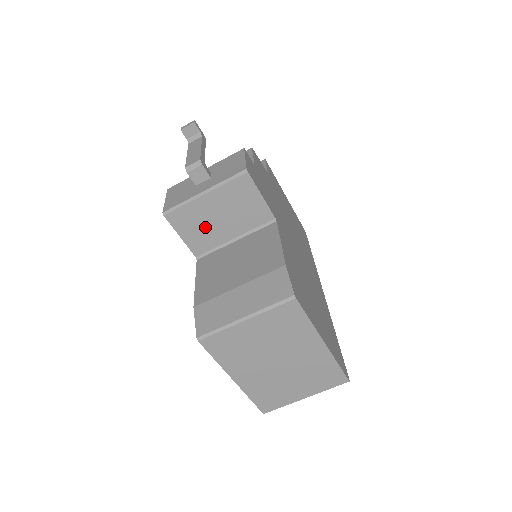
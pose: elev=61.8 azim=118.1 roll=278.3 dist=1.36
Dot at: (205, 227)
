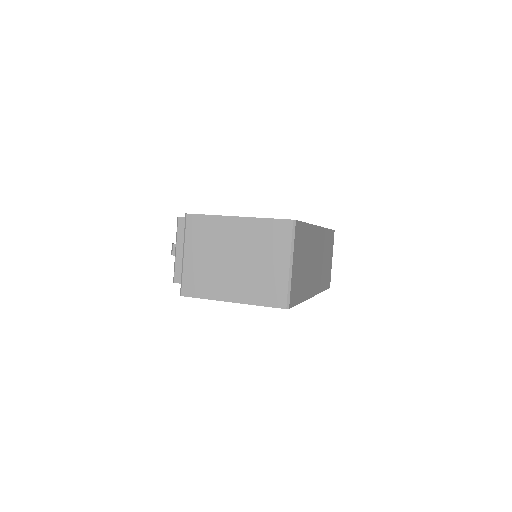
Dot at: occluded
